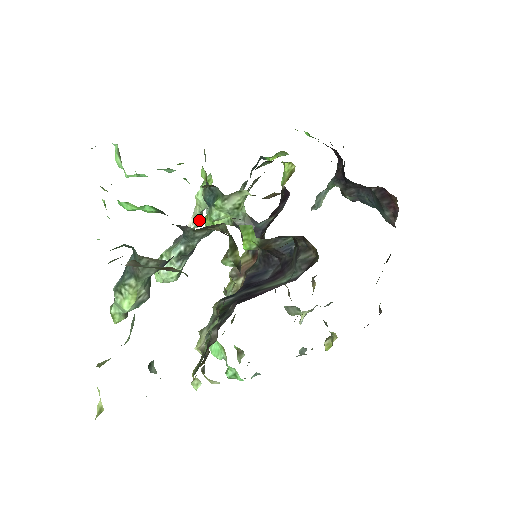
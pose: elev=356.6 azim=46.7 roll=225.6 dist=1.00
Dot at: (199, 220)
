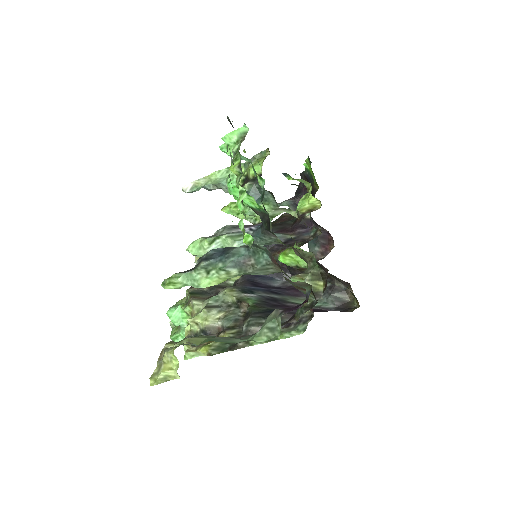
Dot at: (198, 189)
